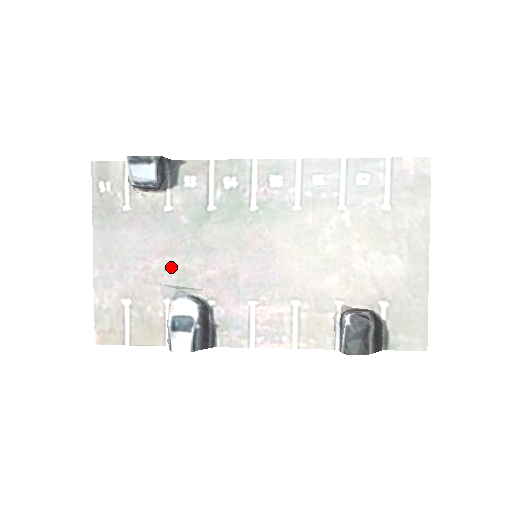
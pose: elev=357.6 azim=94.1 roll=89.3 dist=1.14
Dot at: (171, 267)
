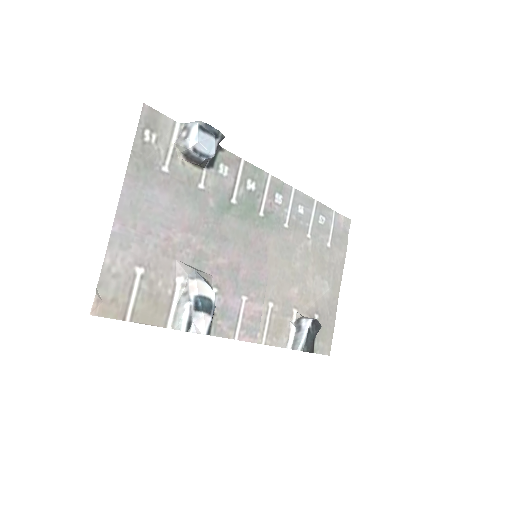
Dot at: (191, 245)
